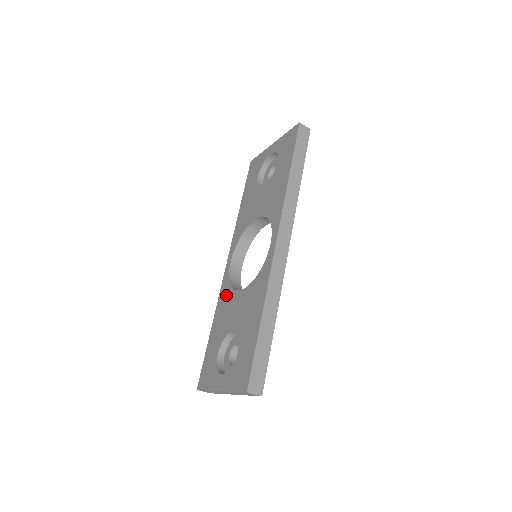
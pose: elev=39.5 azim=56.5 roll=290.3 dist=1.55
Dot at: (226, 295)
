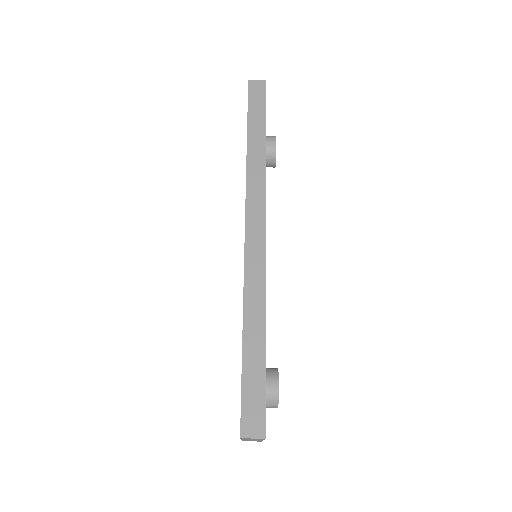
Dot at: occluded
